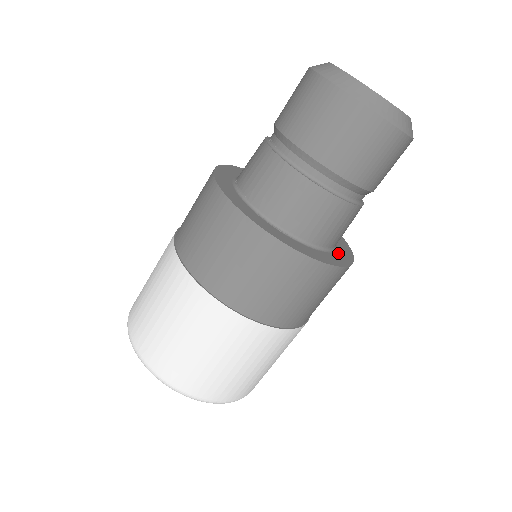
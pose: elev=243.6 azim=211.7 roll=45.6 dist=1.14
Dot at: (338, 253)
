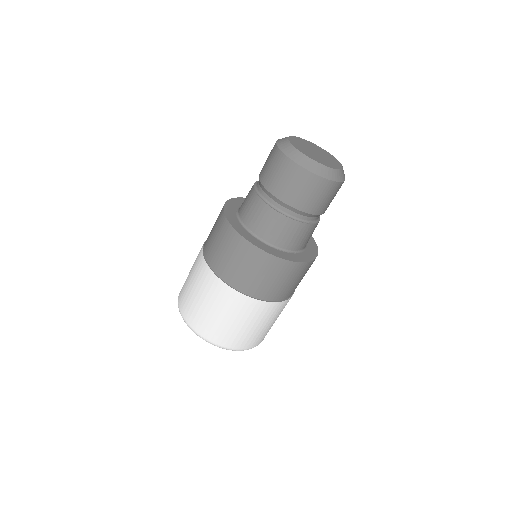
Dot at: occluded
